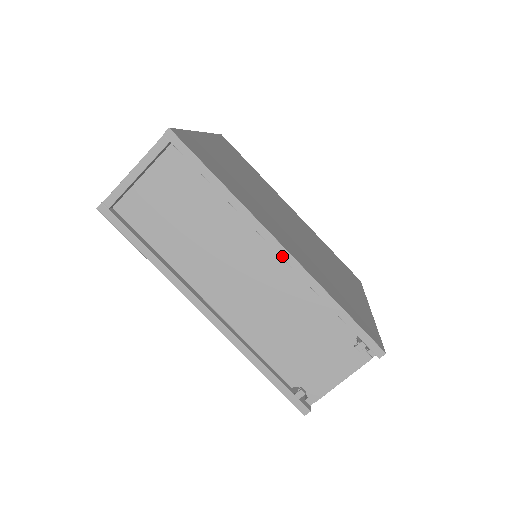
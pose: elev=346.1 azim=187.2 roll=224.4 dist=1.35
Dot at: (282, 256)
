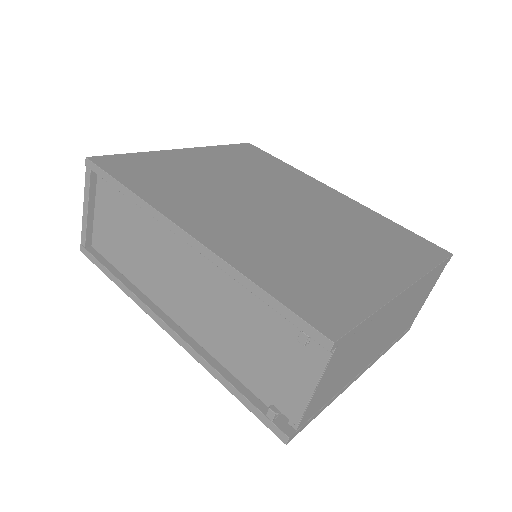
Dot at: (191, 245)
